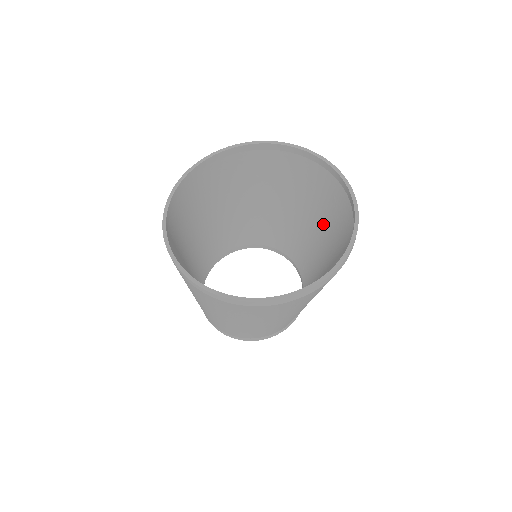
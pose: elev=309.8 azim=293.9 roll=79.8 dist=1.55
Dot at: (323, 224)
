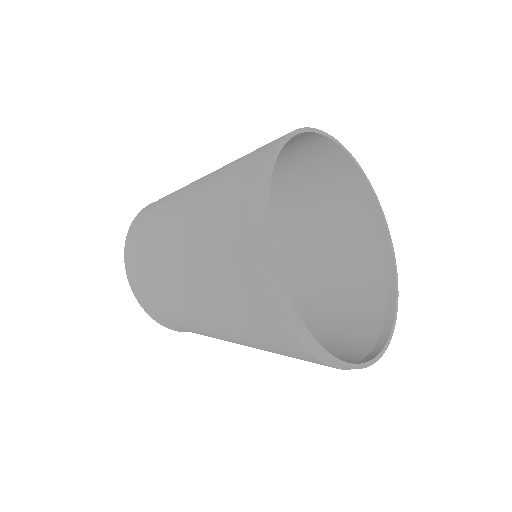
Dot at: (317, 314)
